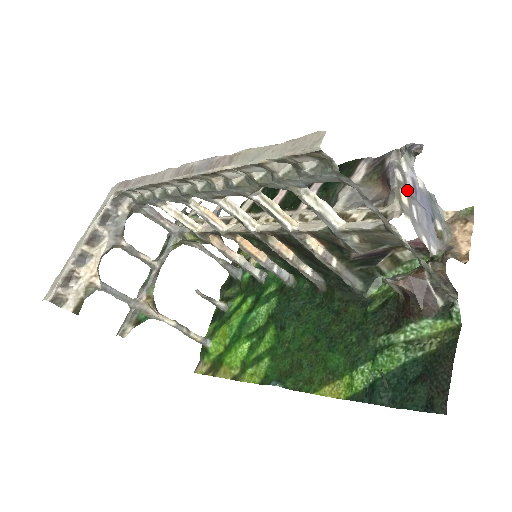
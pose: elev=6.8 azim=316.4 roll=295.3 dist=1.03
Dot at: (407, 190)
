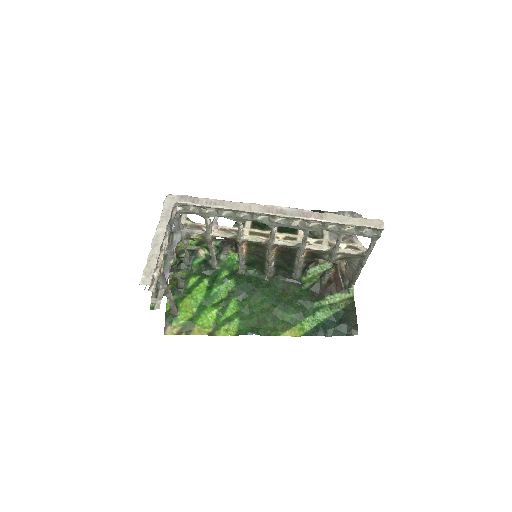
Dot at: occluded
